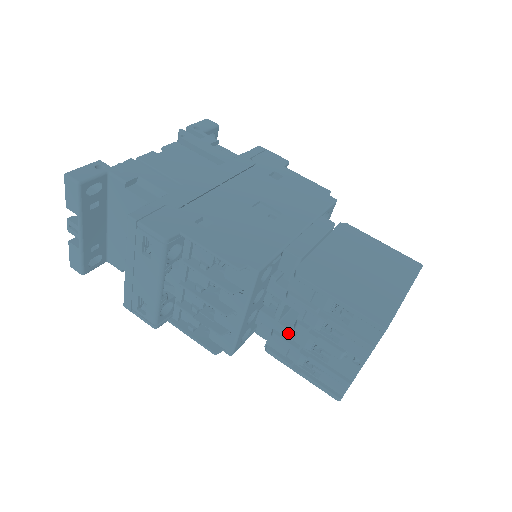
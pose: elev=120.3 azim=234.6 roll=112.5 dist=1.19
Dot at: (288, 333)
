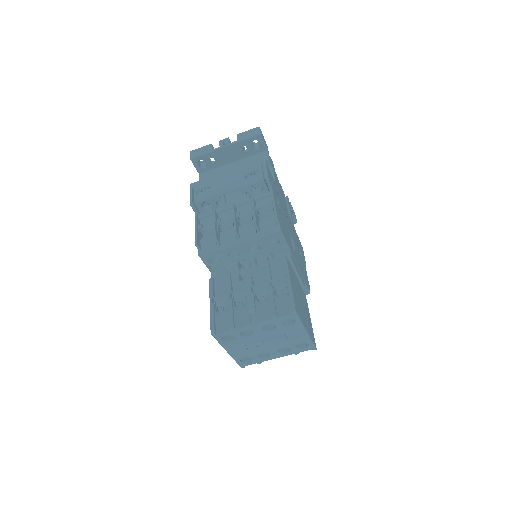
Dot at: (236, 281)
